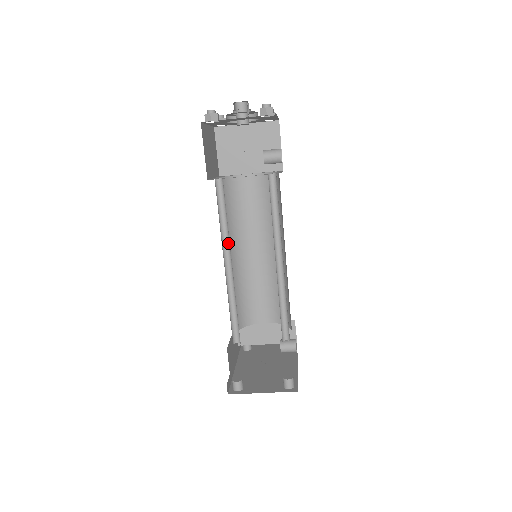
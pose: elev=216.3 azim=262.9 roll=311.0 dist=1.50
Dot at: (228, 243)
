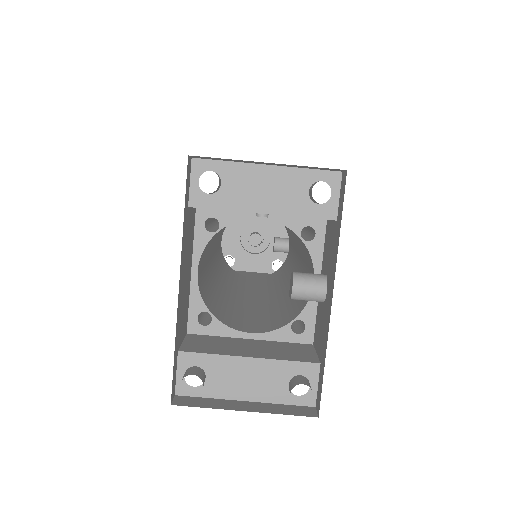
Dot at: occluded
